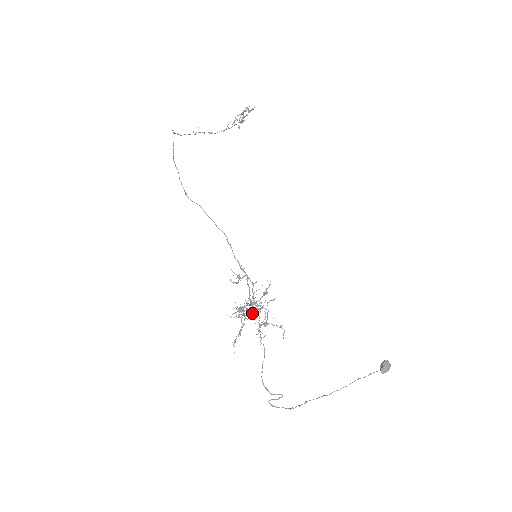
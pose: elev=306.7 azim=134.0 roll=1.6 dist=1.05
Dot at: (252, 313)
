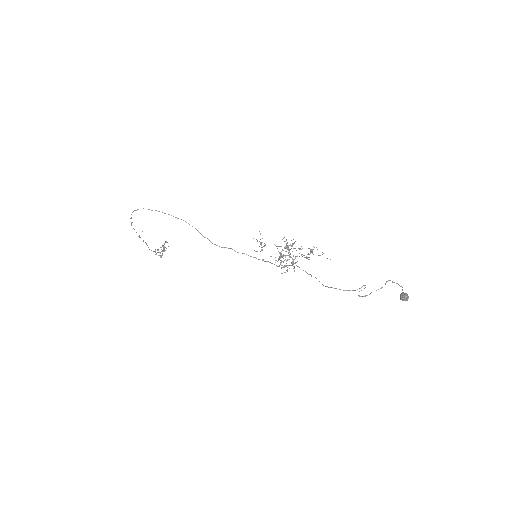
Dot at: (287, 267)
